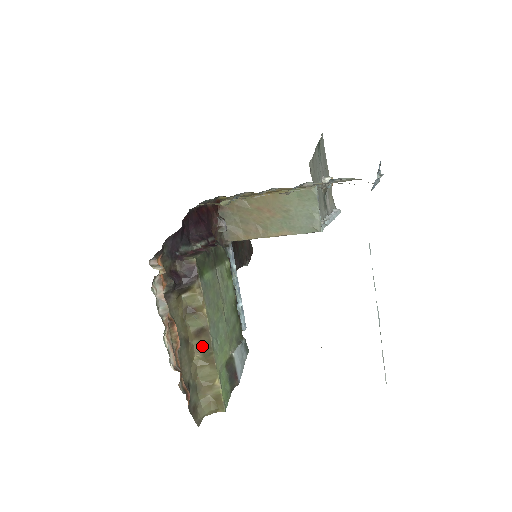
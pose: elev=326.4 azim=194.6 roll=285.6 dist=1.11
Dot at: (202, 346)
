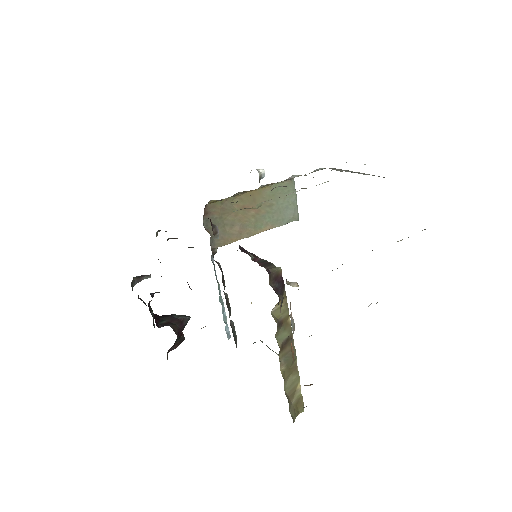
Dot at: (287, 357)
